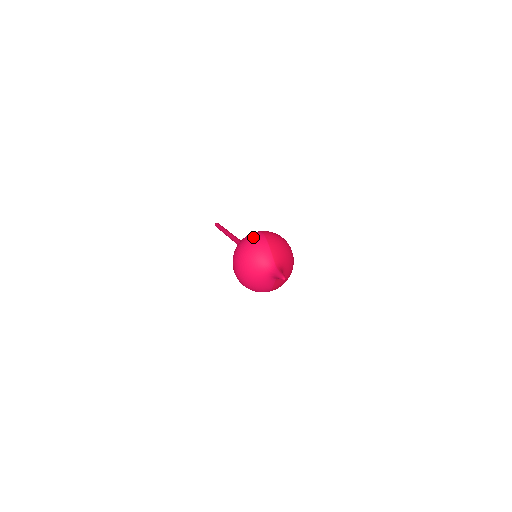
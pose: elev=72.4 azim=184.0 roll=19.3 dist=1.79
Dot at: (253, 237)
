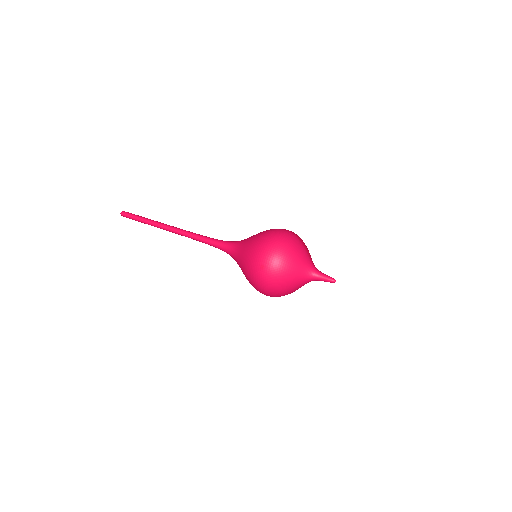
Dot at: (285, 234)
